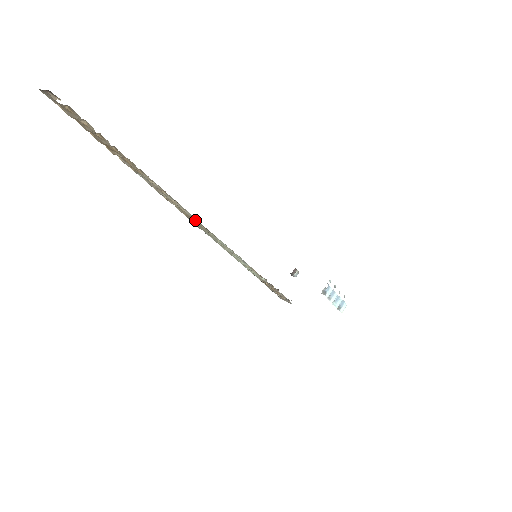
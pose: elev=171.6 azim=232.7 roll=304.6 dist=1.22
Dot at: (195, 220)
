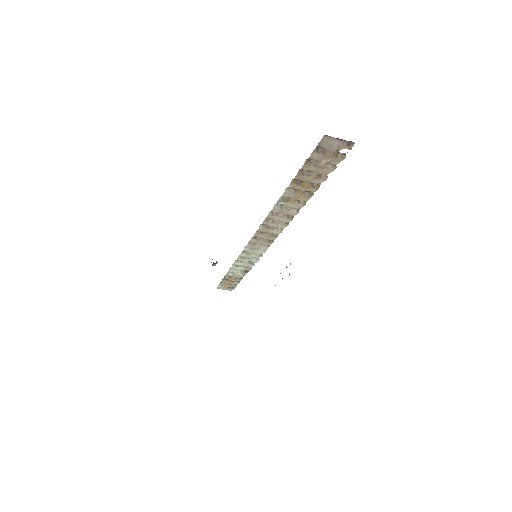
Dot at: (270, 236)
